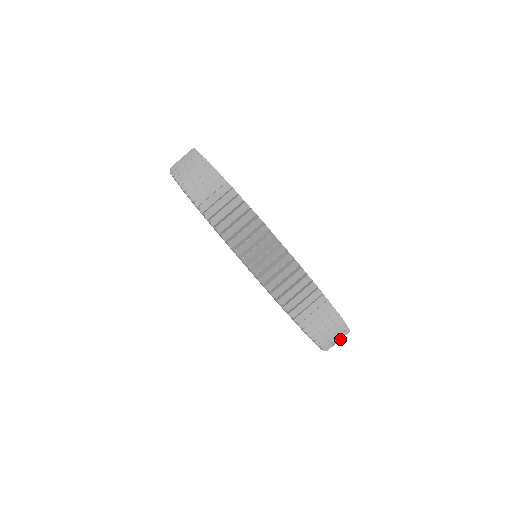
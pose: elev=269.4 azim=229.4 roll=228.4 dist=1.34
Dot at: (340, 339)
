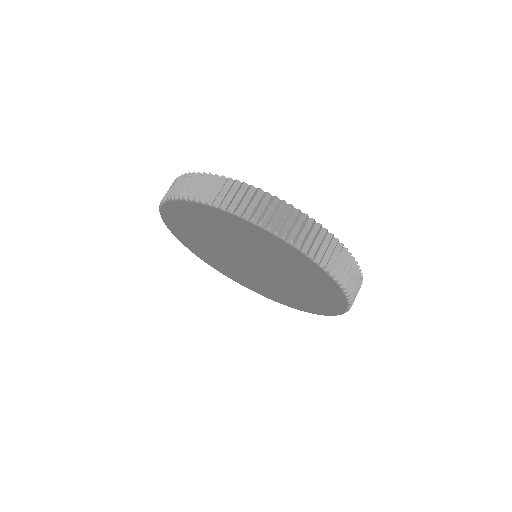
Dot at: (293, 220)
